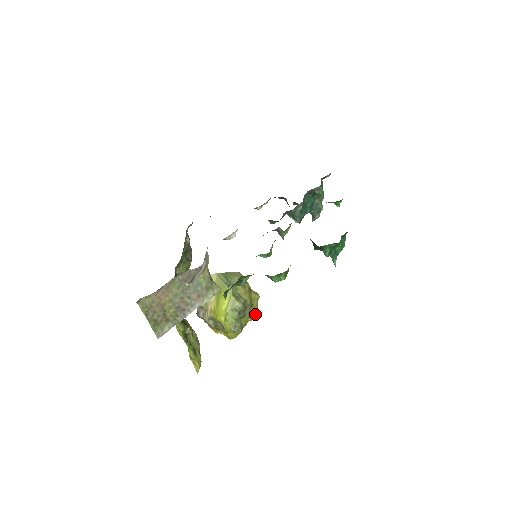
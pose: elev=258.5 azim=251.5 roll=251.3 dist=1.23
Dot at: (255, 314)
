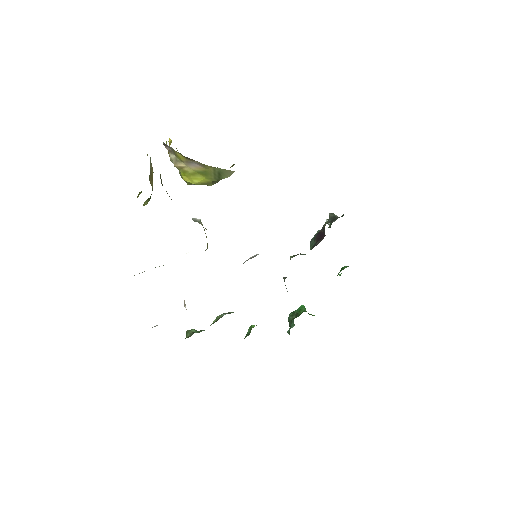
Dot at: (217, 167)
